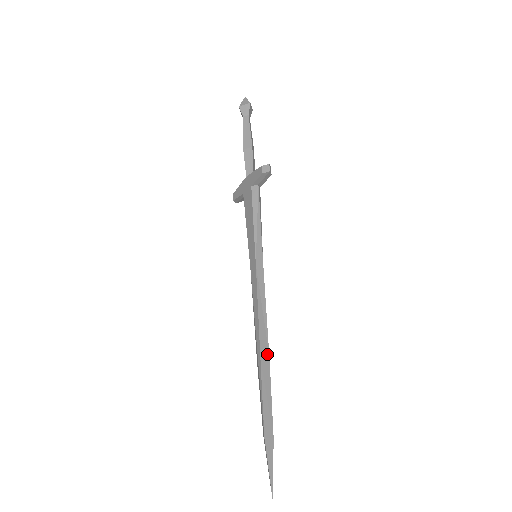
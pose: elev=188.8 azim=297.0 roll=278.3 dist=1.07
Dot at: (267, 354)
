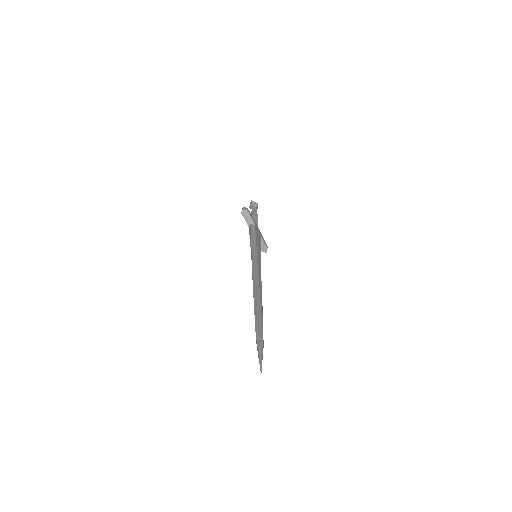
Dot at: (253, 291)
